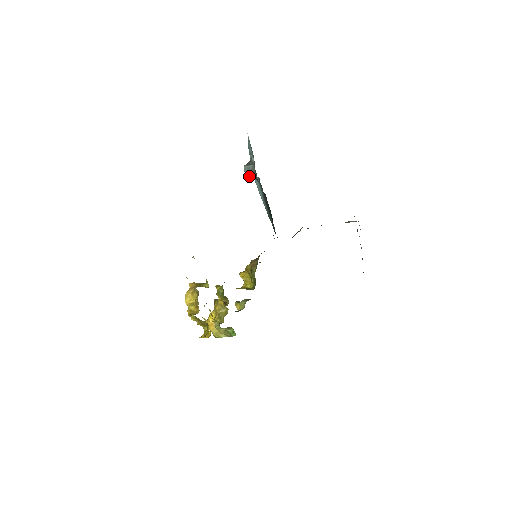
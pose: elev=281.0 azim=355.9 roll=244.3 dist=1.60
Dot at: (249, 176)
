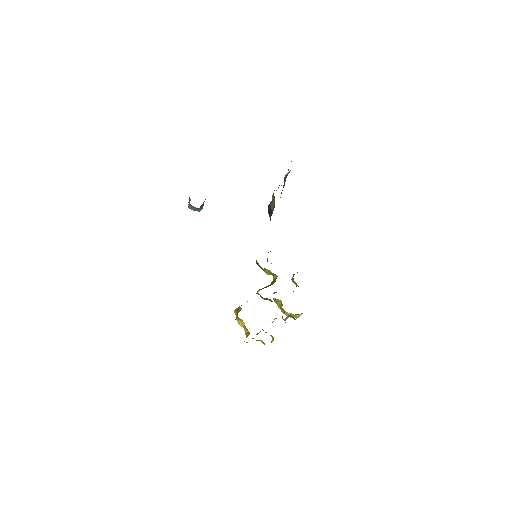
Dot at: (196, 210)
